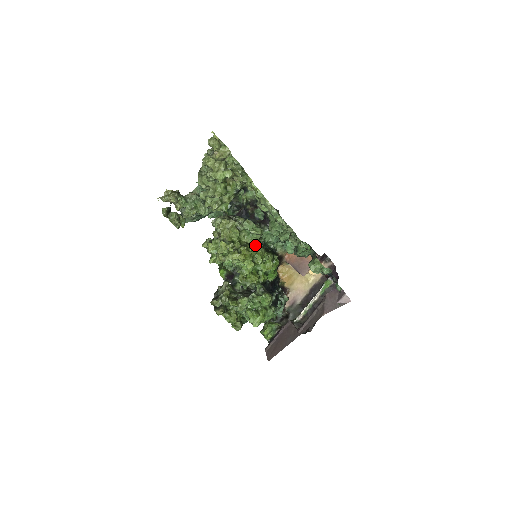
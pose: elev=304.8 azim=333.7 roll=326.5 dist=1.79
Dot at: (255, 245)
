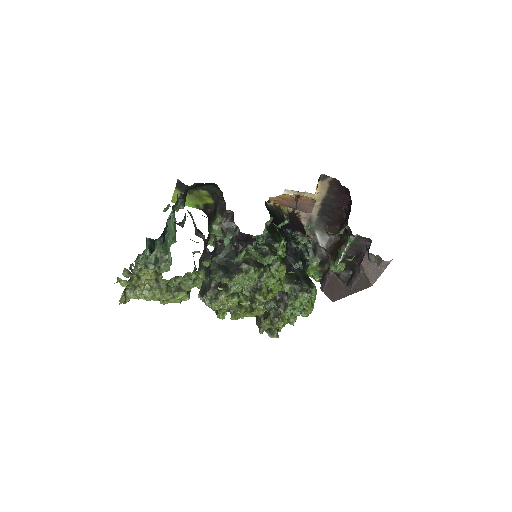
Dot at: (257, 278)
